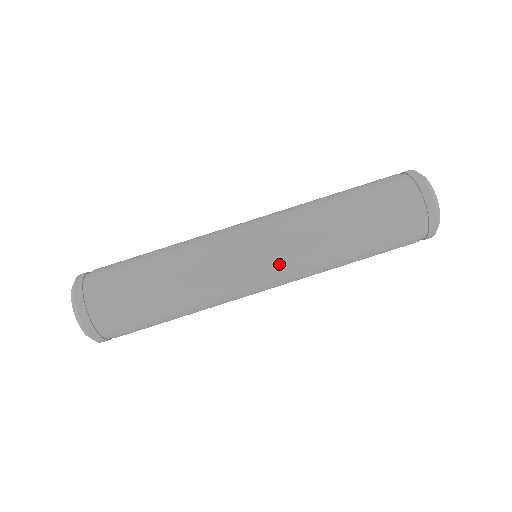
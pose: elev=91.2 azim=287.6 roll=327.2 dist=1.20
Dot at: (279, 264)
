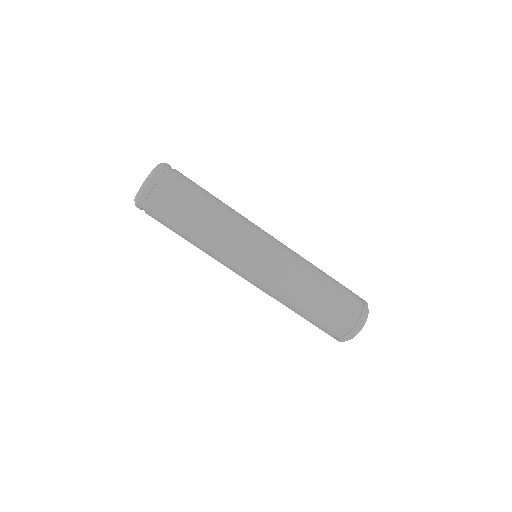
Dot at: (258, 281)
